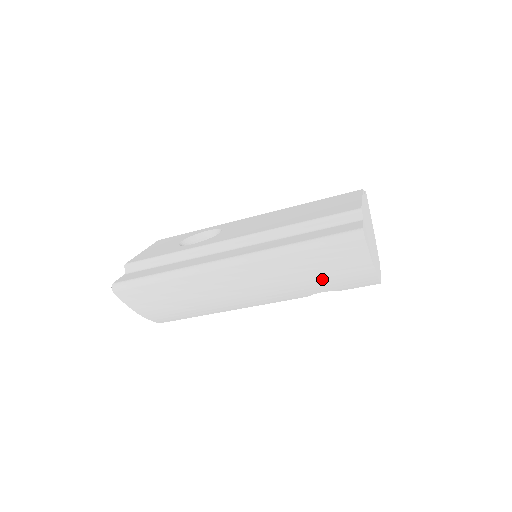
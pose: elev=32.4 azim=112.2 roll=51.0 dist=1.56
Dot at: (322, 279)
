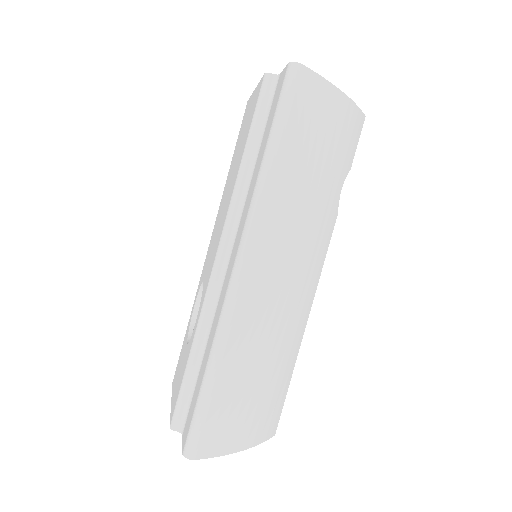
Dot at: (326, 167)
